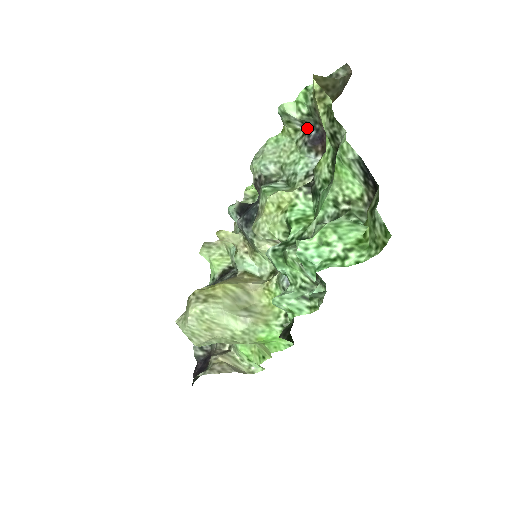
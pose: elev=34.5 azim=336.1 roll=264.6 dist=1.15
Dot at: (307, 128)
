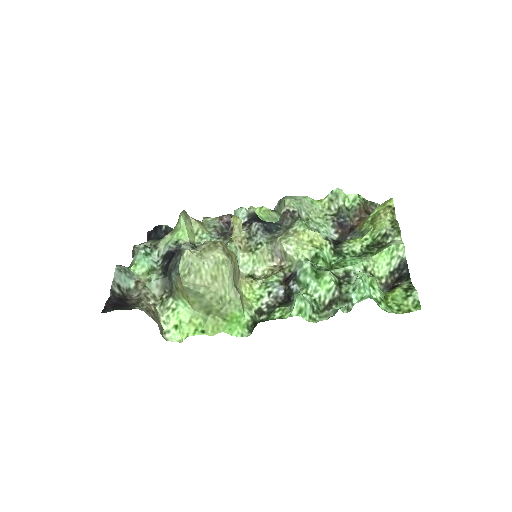
Dot at: (338, 214)
